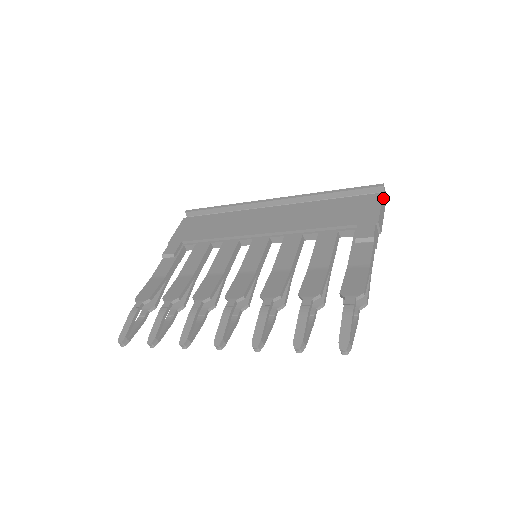
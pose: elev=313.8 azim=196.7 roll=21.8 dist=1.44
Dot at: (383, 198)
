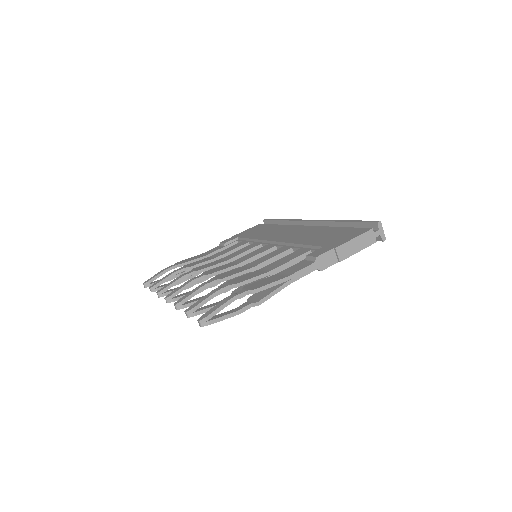
Dot at: (370, 233)
